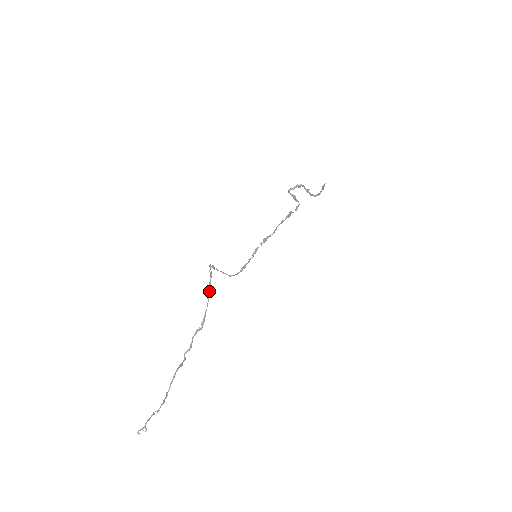
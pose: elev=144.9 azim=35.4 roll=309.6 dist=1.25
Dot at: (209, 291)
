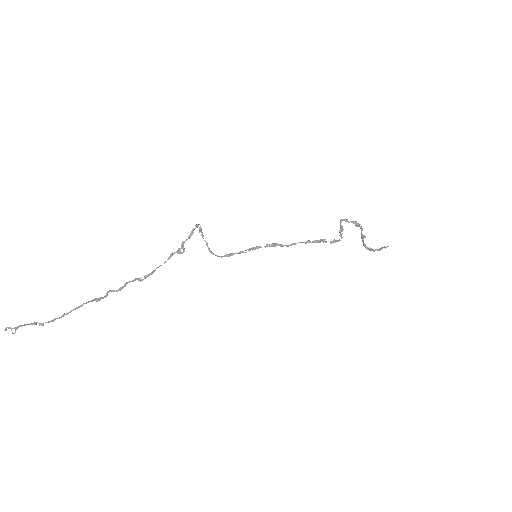
Dot at: occluded
